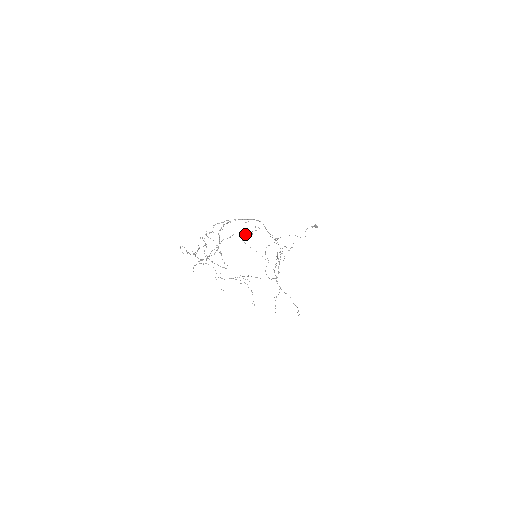
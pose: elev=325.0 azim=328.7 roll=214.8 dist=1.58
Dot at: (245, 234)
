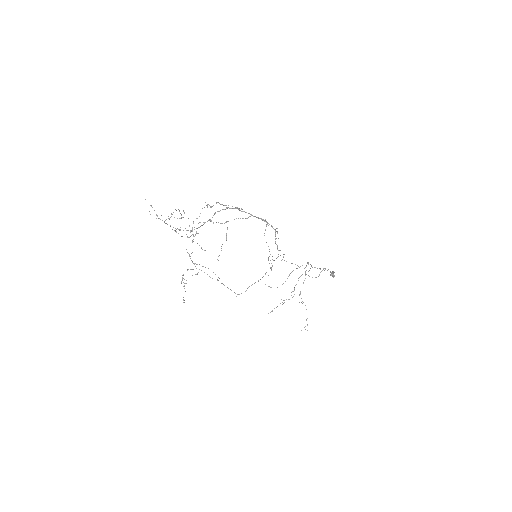
Dot at: occluded
